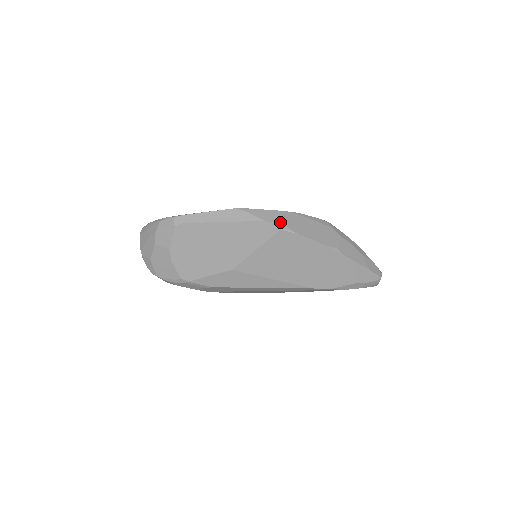
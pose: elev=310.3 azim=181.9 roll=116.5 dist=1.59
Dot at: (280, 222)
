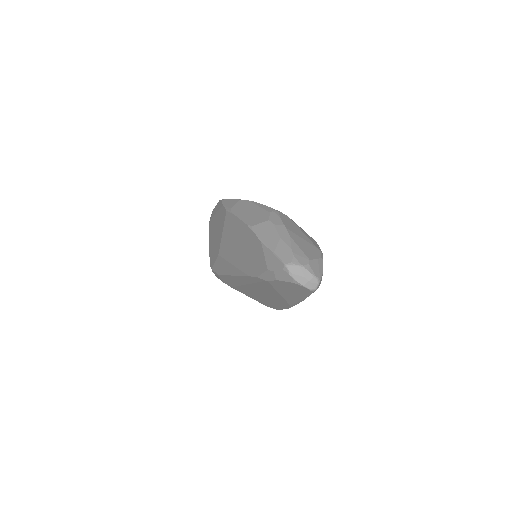
Dot at: (231, 206)
